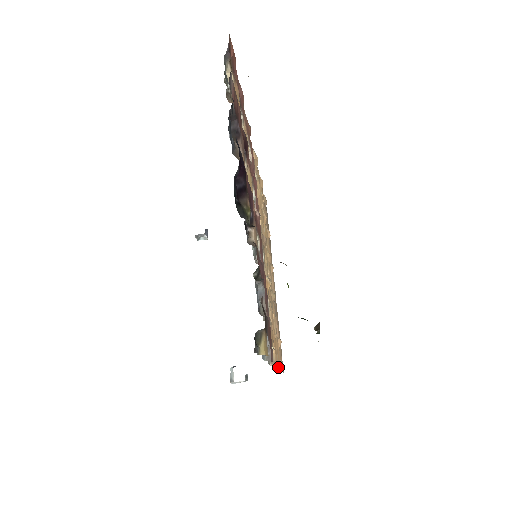
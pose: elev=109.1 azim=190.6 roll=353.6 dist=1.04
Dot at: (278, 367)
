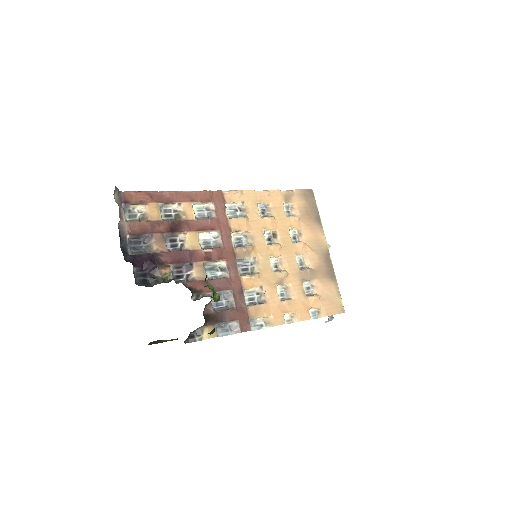
Dot at: (300, 320)
